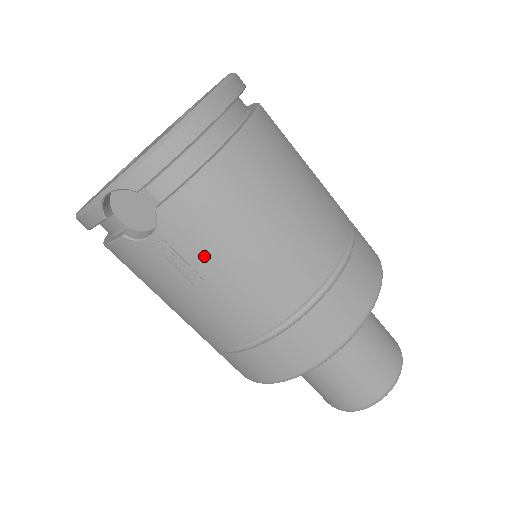
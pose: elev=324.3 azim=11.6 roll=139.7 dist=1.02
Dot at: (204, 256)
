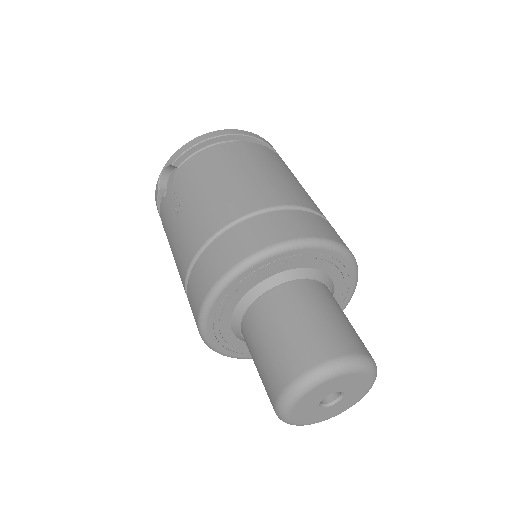
Dot at: (186, 194)
